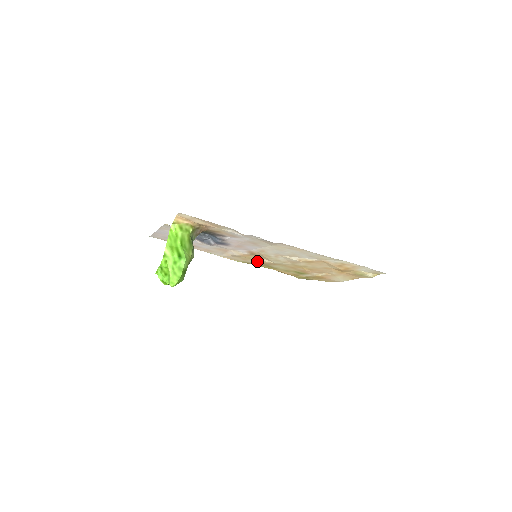
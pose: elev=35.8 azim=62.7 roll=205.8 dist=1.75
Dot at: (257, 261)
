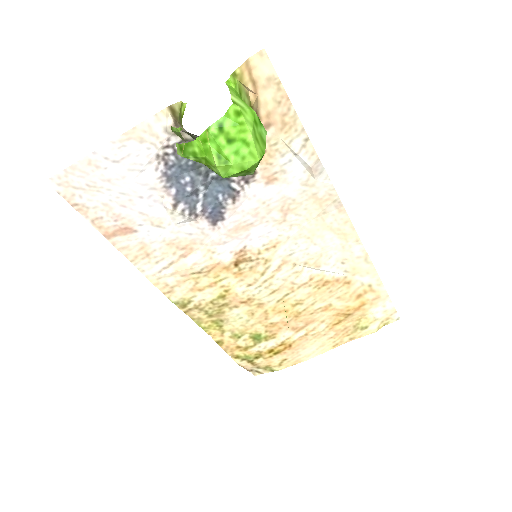
Dot at: (219, 293)
